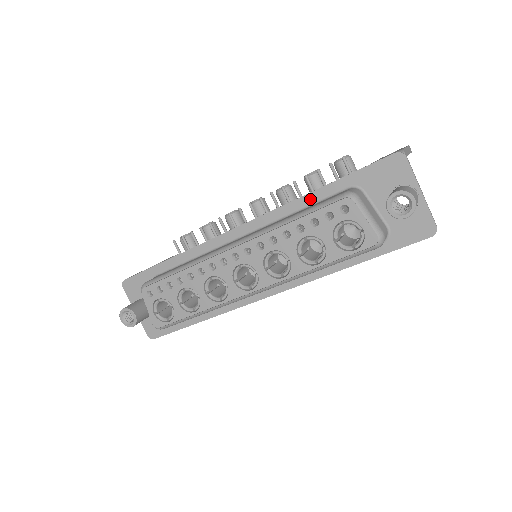
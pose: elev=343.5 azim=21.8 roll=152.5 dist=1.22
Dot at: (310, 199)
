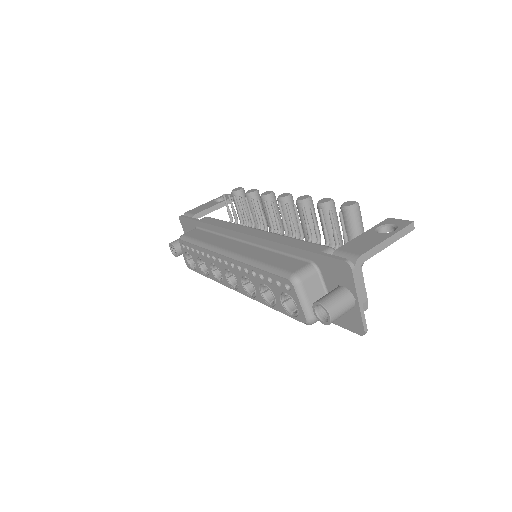
Dot at: (285, 249)
